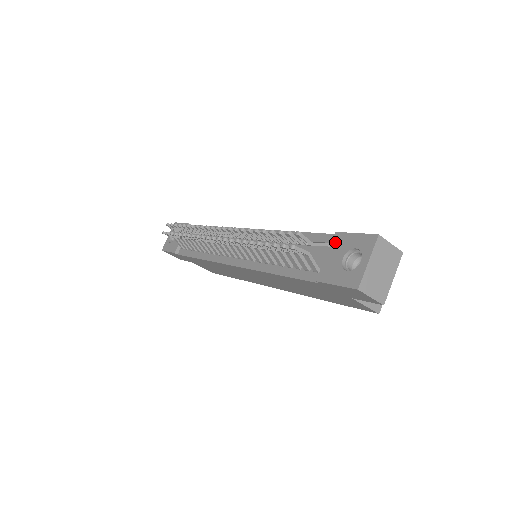
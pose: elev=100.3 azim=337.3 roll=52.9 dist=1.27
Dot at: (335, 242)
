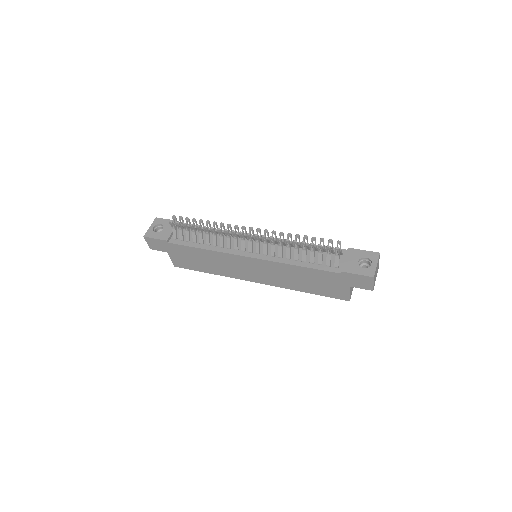
Dot at: (350, 253)
